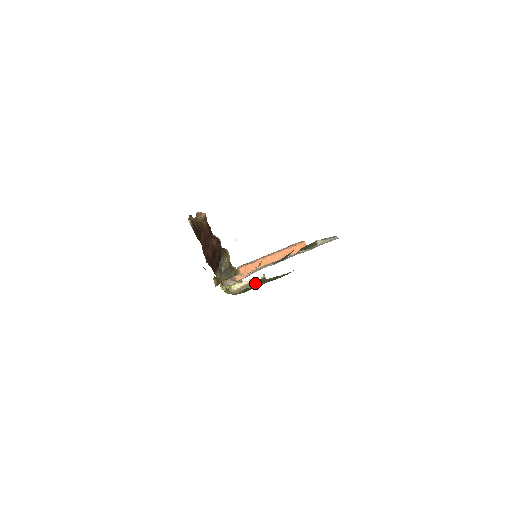
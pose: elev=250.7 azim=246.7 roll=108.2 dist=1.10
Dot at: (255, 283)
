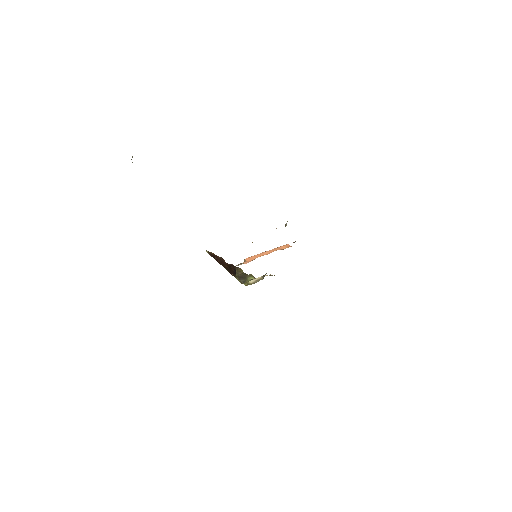
Dot at: (264, 275)
